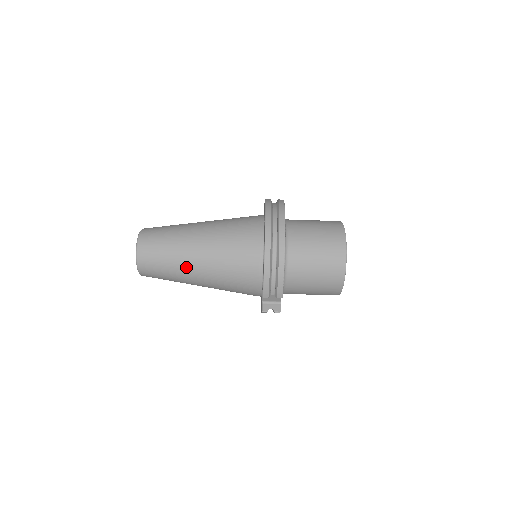
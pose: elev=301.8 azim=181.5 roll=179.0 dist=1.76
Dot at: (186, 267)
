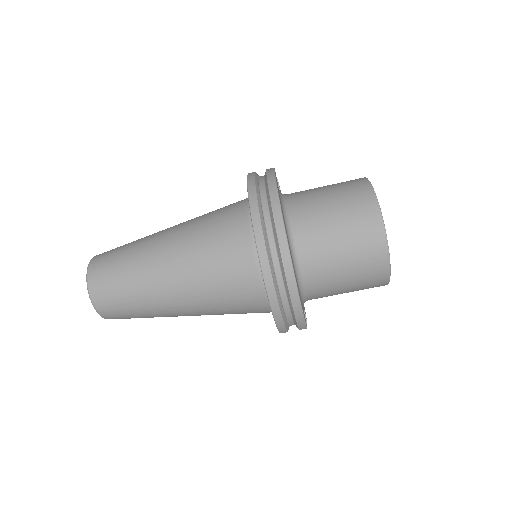
Dot at: (165, 311)
